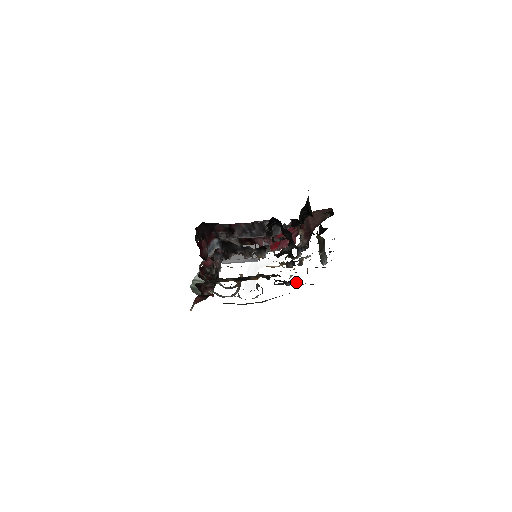
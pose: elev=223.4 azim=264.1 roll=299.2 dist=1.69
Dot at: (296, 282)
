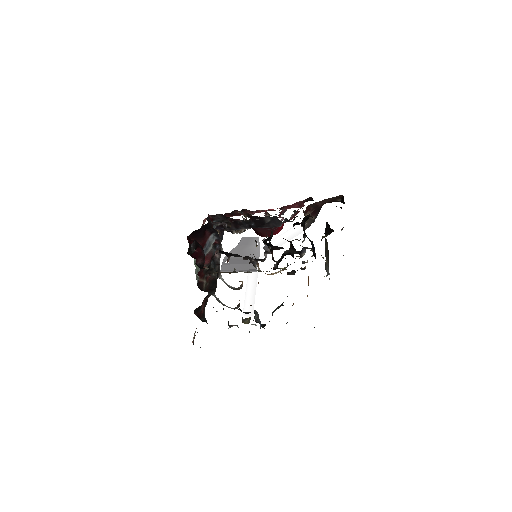
Dot at: occluded
